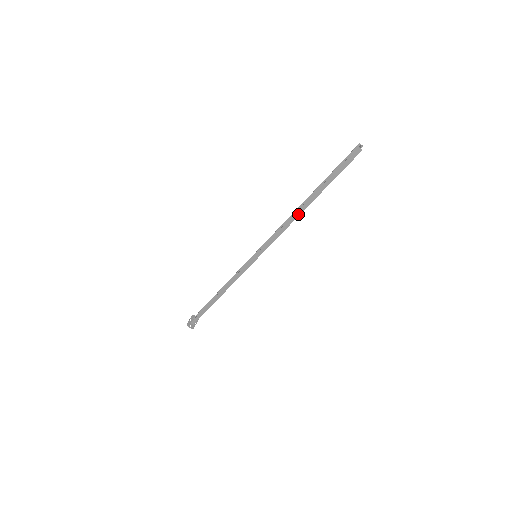
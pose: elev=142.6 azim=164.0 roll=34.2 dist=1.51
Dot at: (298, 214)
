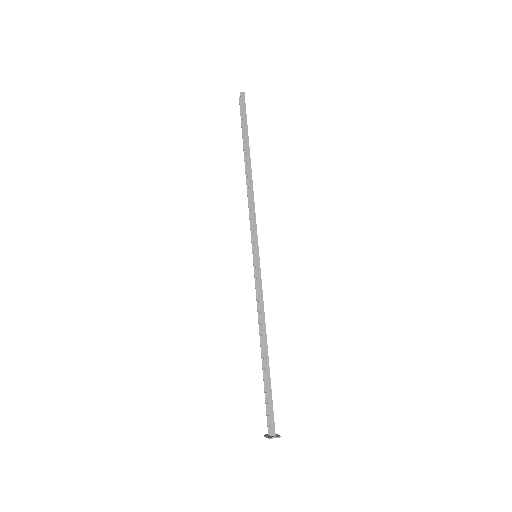
Dot at: (250, 175)
